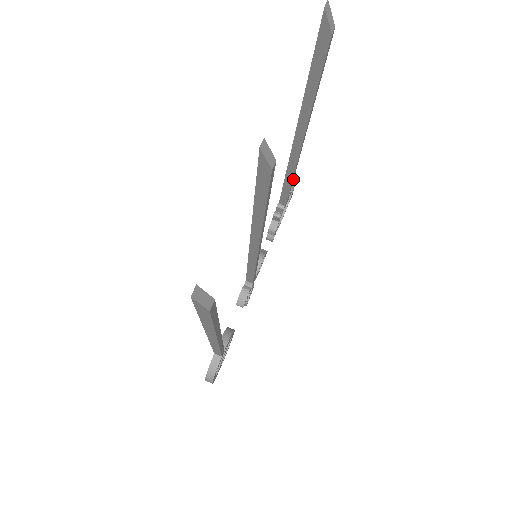
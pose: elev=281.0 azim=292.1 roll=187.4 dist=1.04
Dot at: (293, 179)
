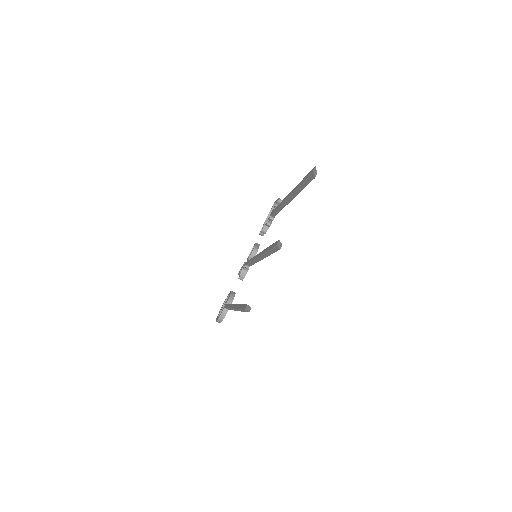
Dot at: occluded
